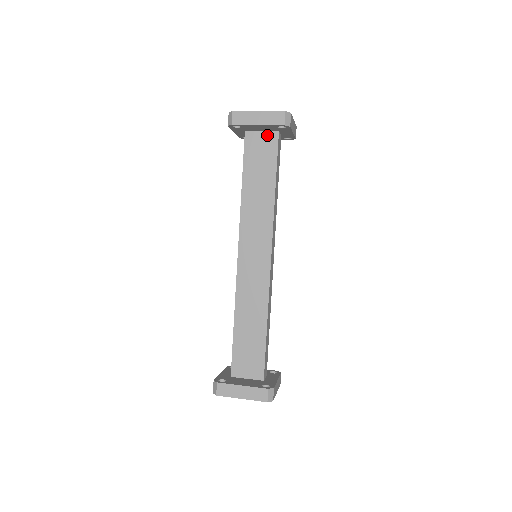
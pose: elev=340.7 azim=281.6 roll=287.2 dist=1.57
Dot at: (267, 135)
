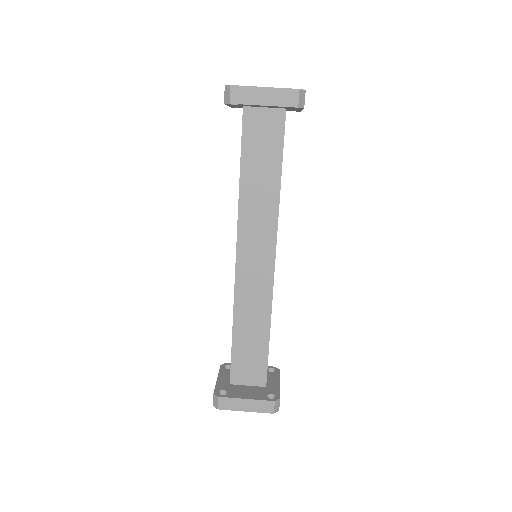
Dot at: (271, 113)
